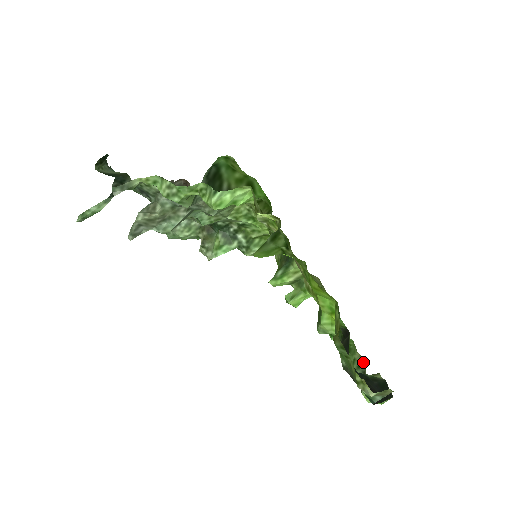
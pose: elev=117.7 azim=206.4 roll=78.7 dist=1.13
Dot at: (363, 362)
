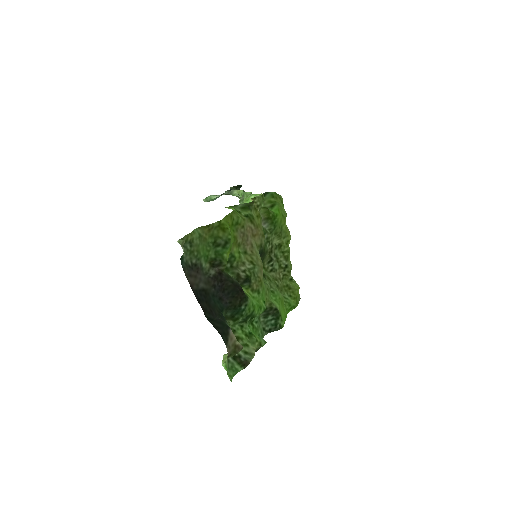
Dot at: (252, 354)
